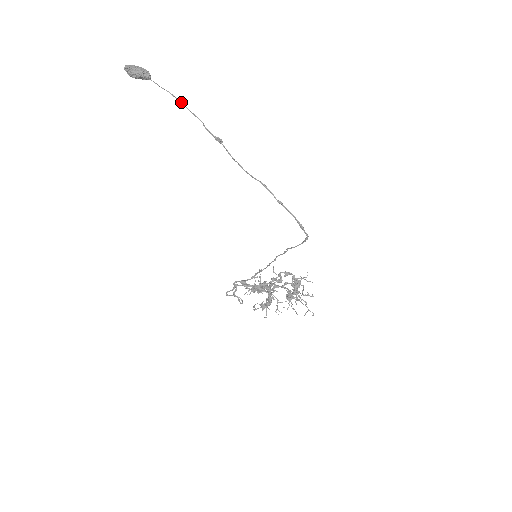
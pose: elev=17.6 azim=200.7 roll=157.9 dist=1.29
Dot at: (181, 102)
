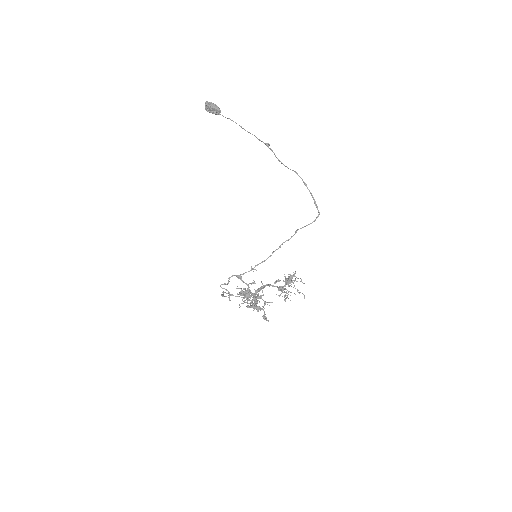
Dot at: (241, 126)
